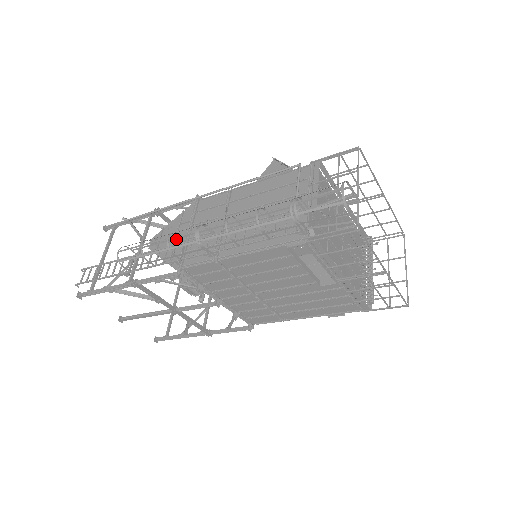
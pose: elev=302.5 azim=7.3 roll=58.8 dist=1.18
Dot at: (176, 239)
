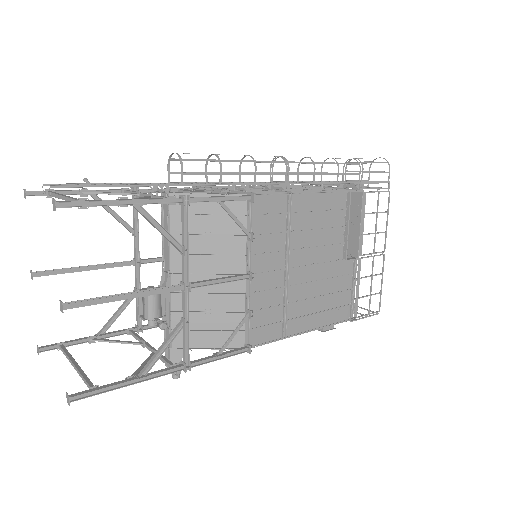
Dot at: occluded
